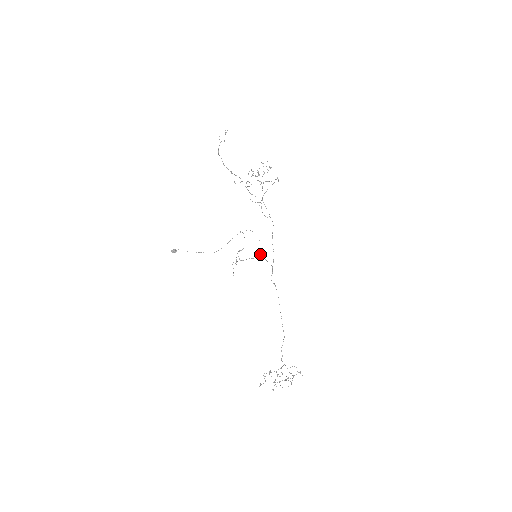
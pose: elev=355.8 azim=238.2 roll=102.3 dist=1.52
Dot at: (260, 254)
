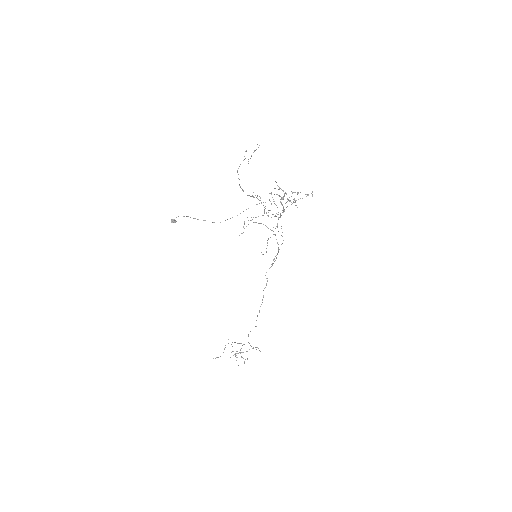
Dot at: (267, 242)
